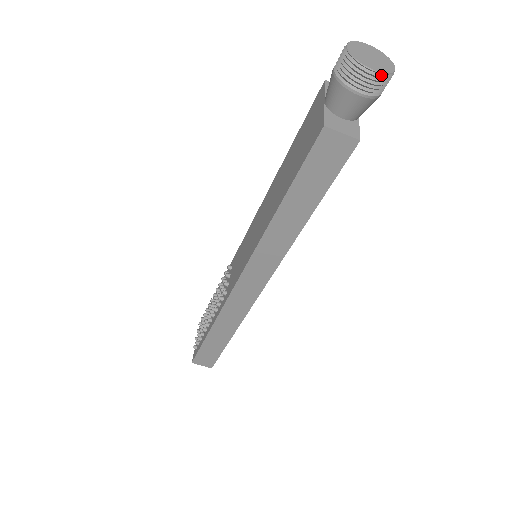
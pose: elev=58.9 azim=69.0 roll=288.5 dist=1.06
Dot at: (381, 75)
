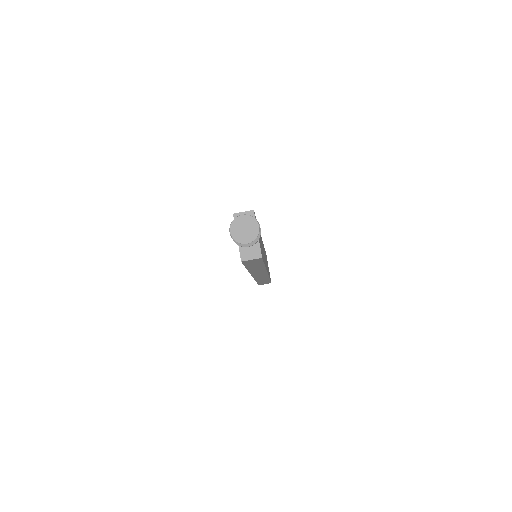
Dot at: (253, 241)
